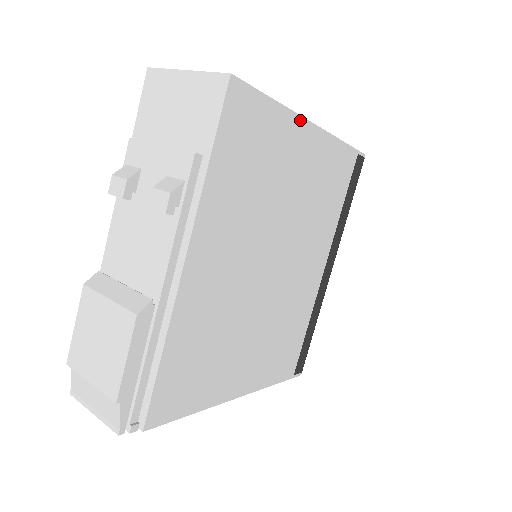
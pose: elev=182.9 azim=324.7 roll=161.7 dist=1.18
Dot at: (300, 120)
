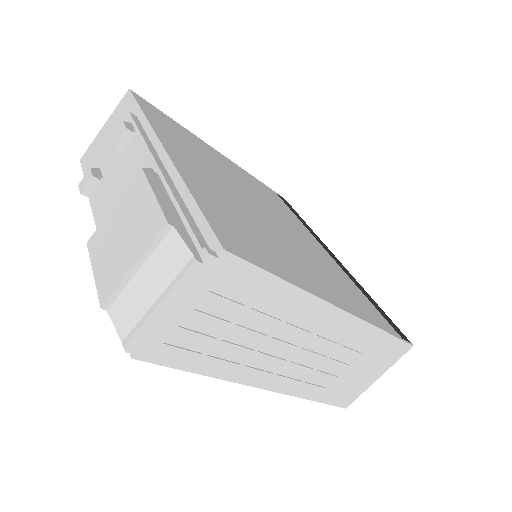
Dot at: (204, 142)
